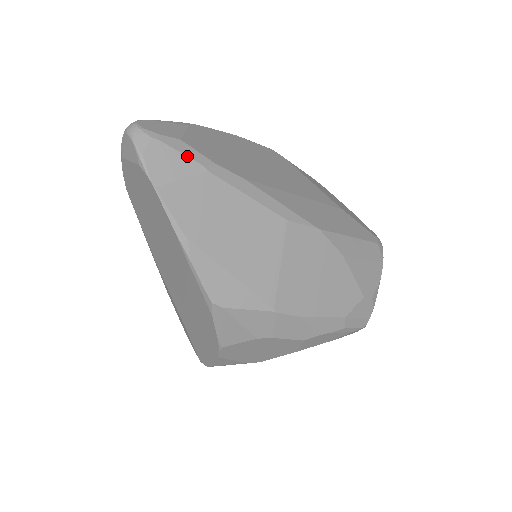
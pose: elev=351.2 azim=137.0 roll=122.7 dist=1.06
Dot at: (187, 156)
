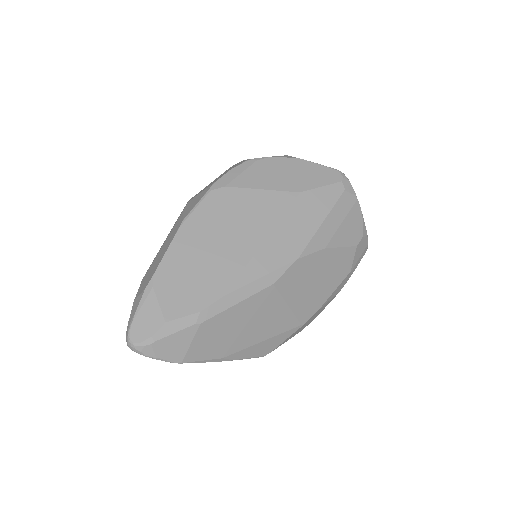
Dot at: (181, 330)
